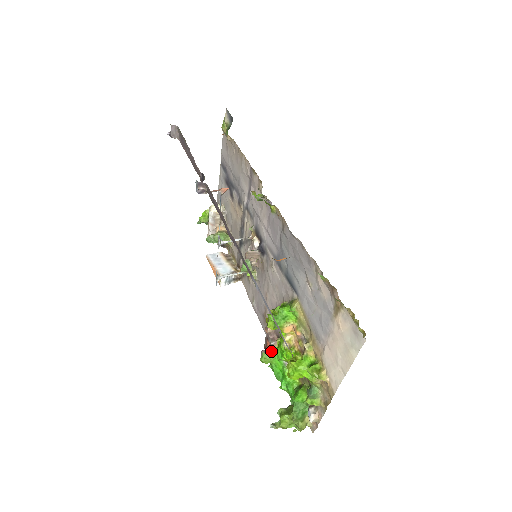
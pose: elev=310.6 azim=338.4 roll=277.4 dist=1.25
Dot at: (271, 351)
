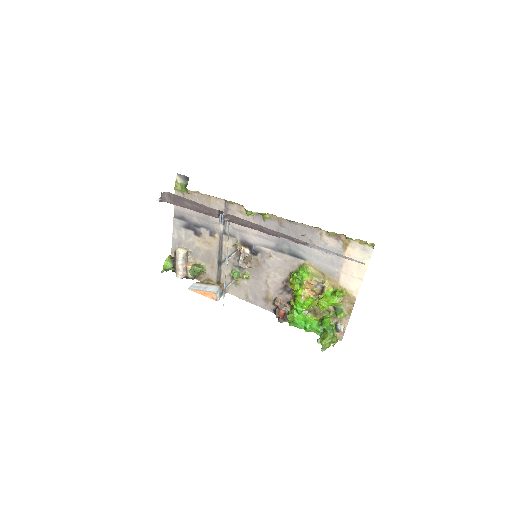
Dot at: (288, 313)
